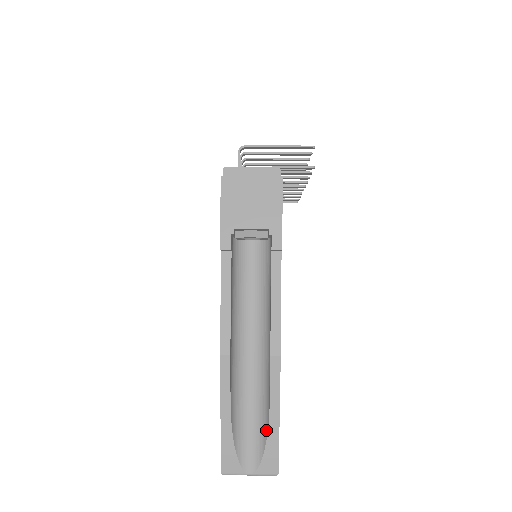
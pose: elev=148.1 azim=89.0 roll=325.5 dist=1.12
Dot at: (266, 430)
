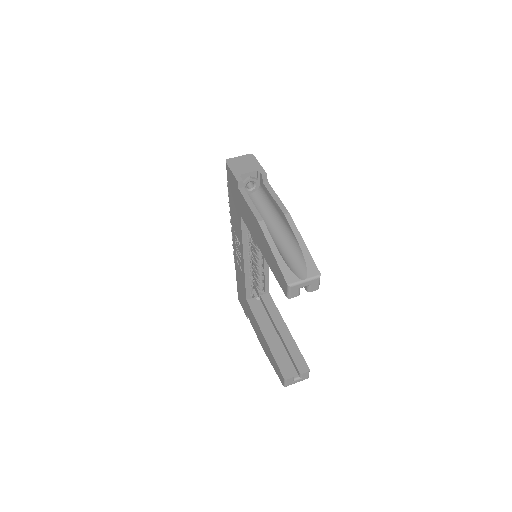
Dot at: (301, 253)
